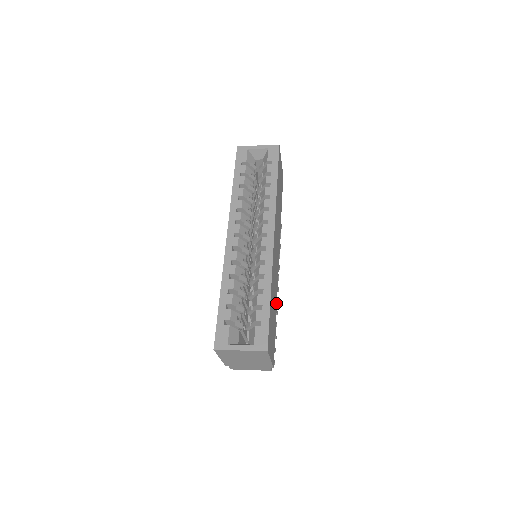
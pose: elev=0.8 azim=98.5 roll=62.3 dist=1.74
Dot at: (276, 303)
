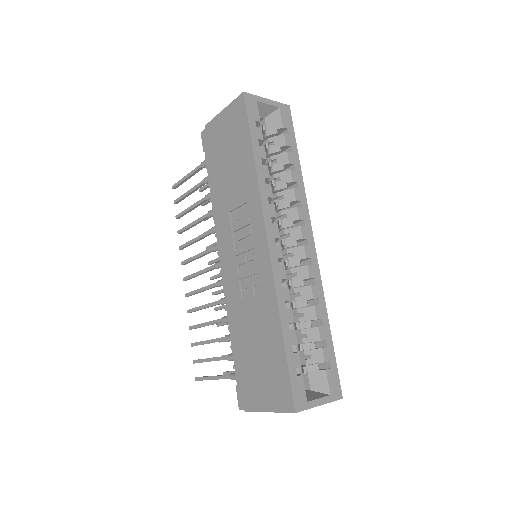
Dot at: occluded
